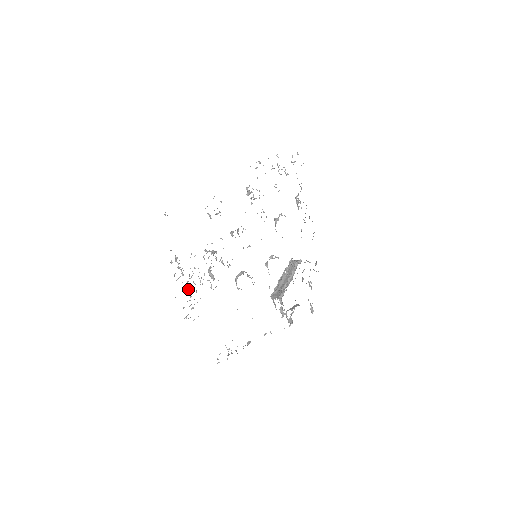
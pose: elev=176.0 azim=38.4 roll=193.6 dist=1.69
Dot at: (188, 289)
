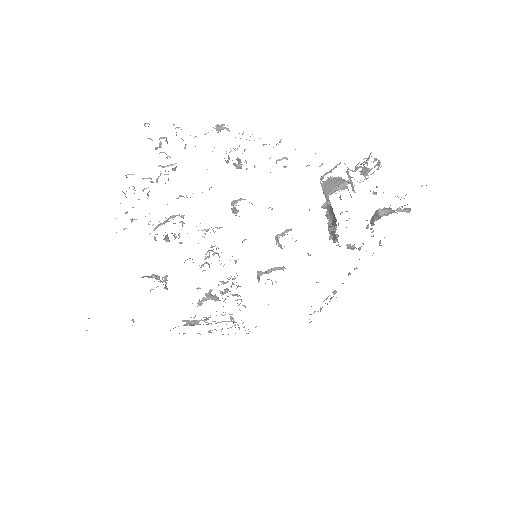
Dot at: occluded
